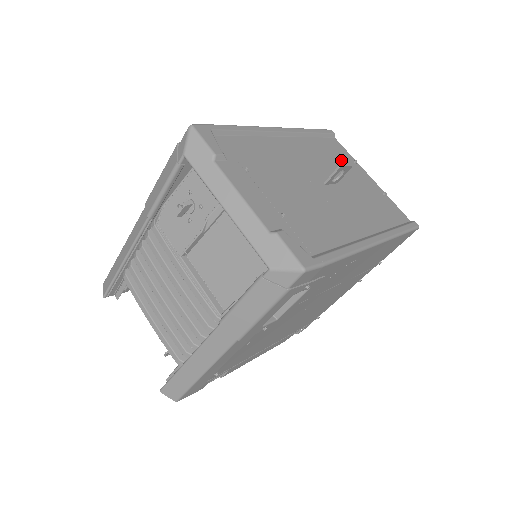
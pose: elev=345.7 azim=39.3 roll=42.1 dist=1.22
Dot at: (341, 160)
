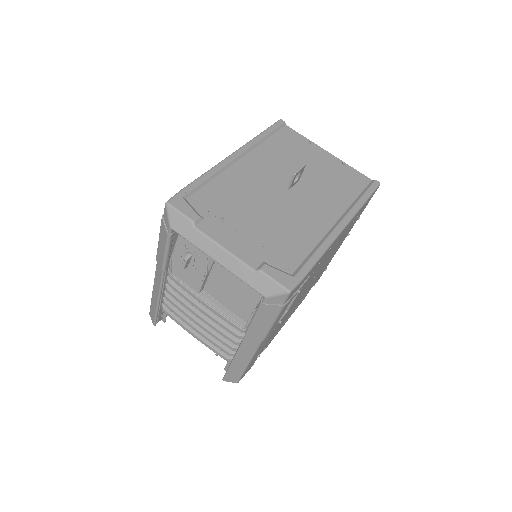
Dot at: (297, 150)
